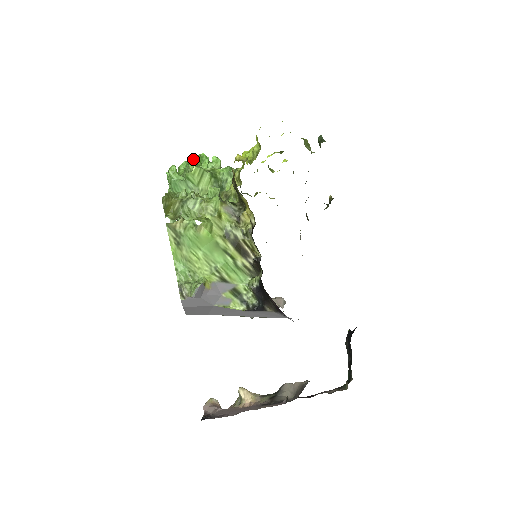
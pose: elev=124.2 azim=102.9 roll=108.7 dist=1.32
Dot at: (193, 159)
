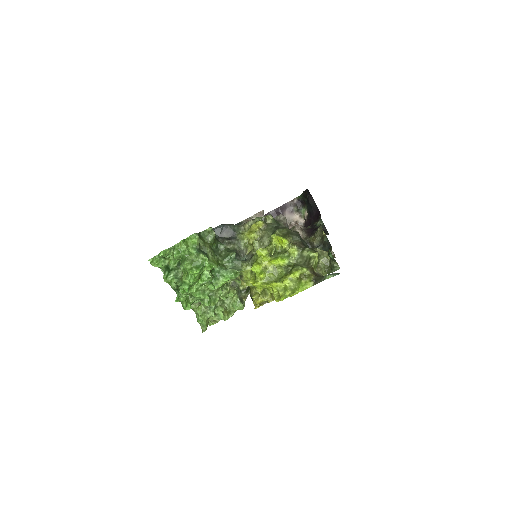
Dot at: (189, 281)
